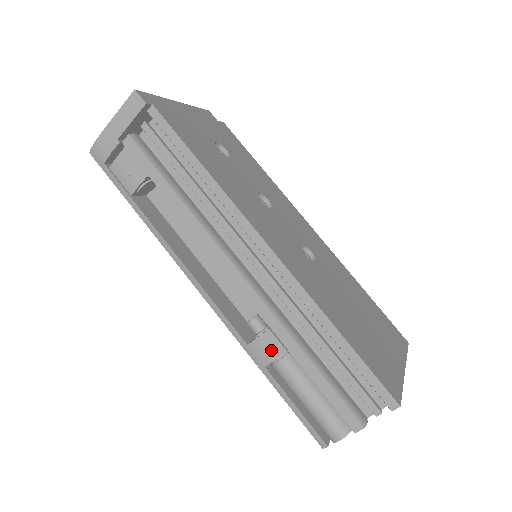
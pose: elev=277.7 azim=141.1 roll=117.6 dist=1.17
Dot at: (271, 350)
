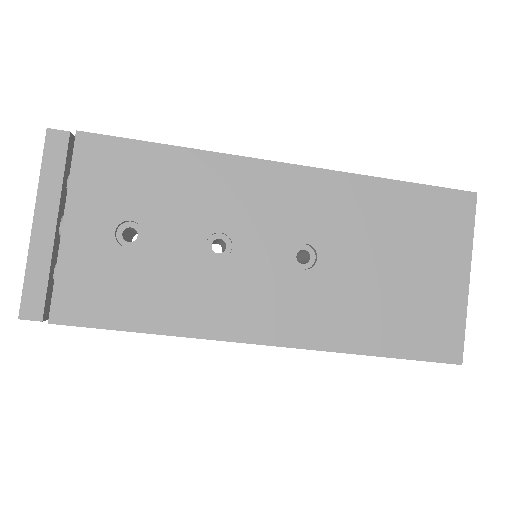
Dot at: occluded
